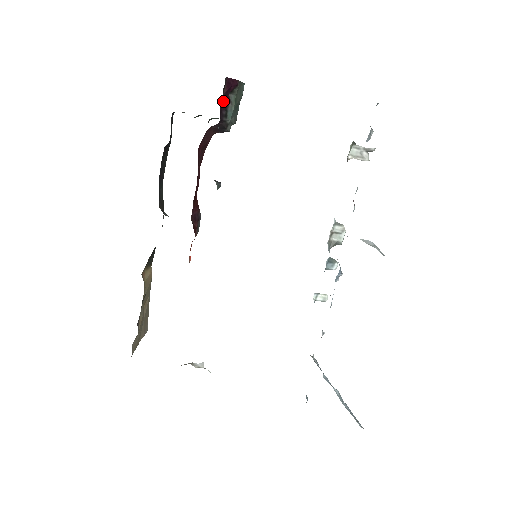
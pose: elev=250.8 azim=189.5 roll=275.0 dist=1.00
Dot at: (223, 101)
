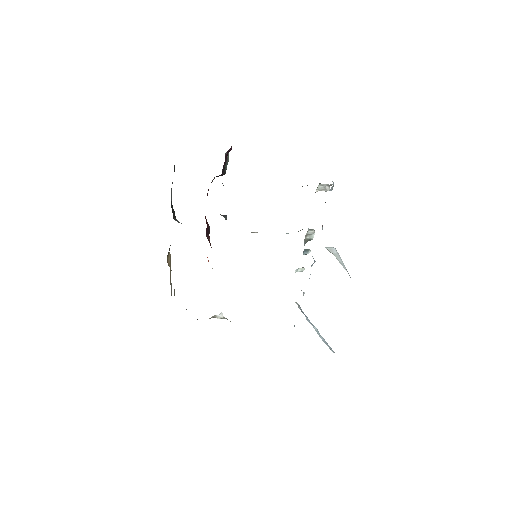
Dot at: occluded
